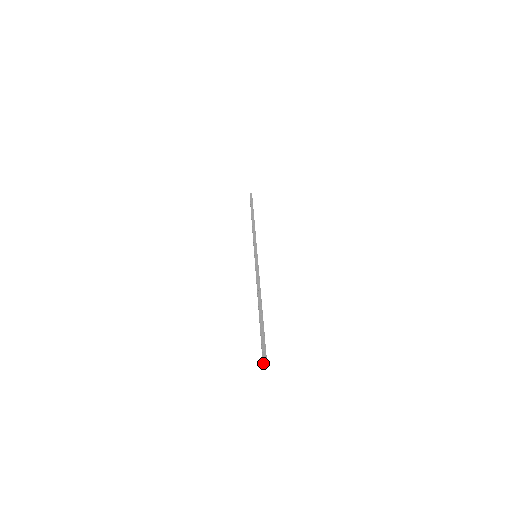
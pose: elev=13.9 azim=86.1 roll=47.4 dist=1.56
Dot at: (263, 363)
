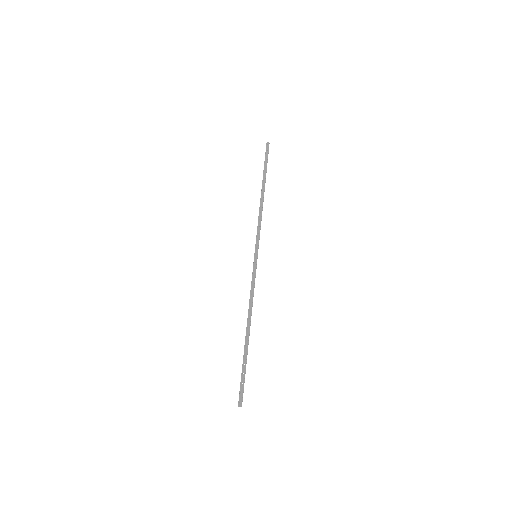
Dot at: occluded
